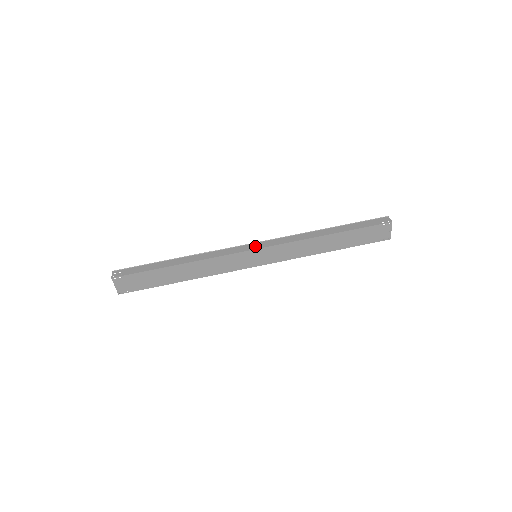
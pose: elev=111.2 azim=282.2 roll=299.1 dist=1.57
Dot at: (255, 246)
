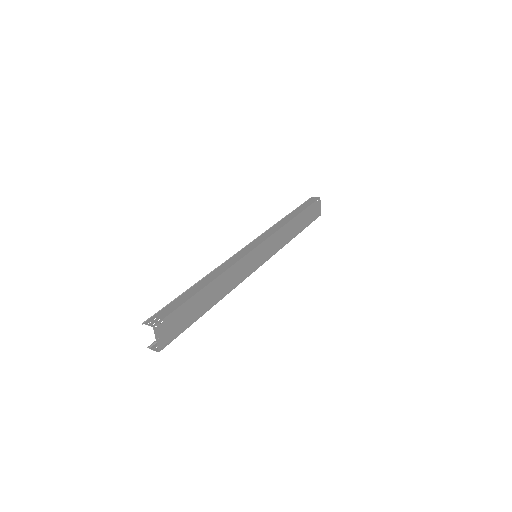
Dot at: (254, 244)
